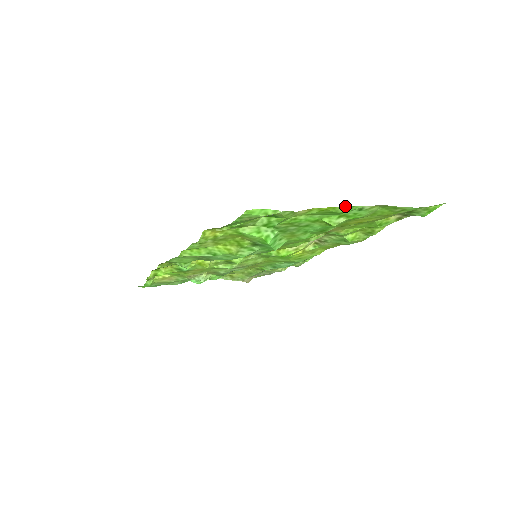
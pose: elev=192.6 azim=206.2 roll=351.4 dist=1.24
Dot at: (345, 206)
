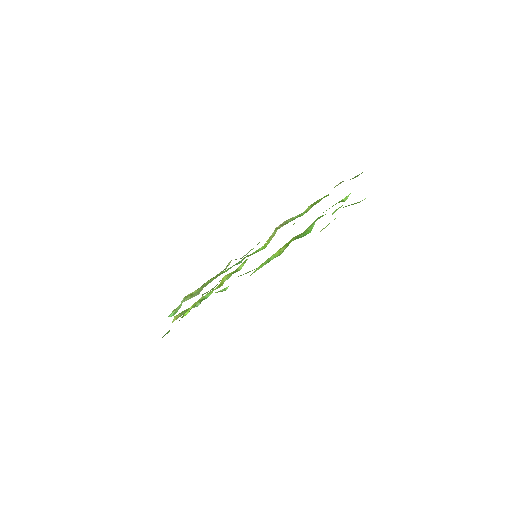
Dot at: occluded
